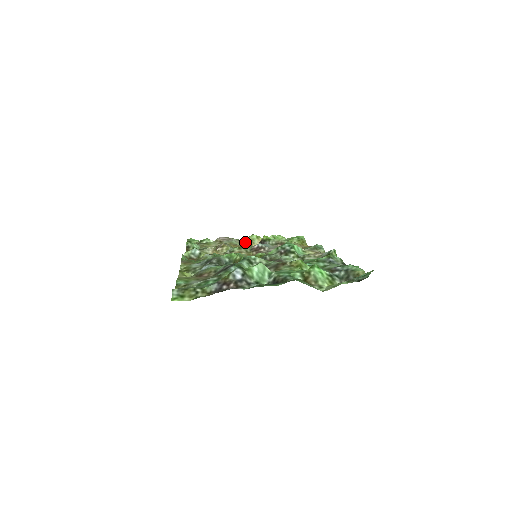
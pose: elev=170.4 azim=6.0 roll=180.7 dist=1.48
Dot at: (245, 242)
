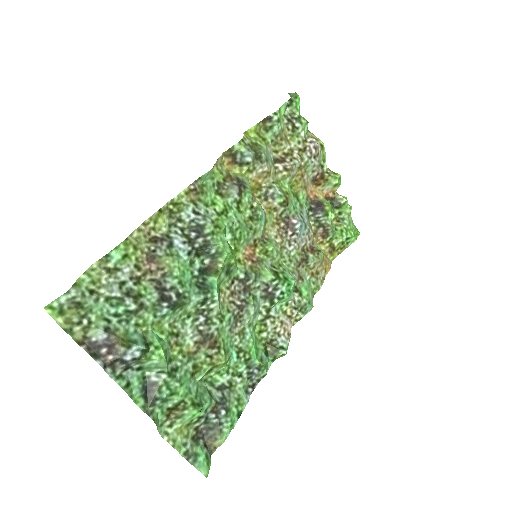
Dot at: (321, 175)
